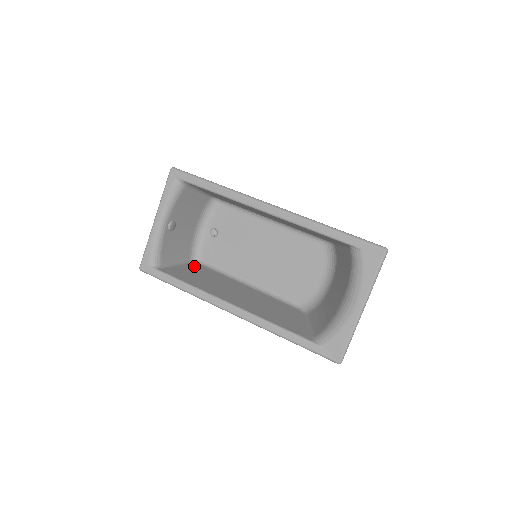
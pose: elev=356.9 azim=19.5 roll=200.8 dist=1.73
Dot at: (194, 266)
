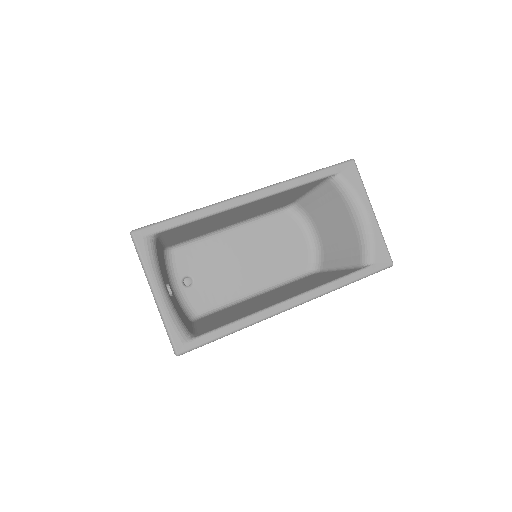
Dot at: (203, 320)
